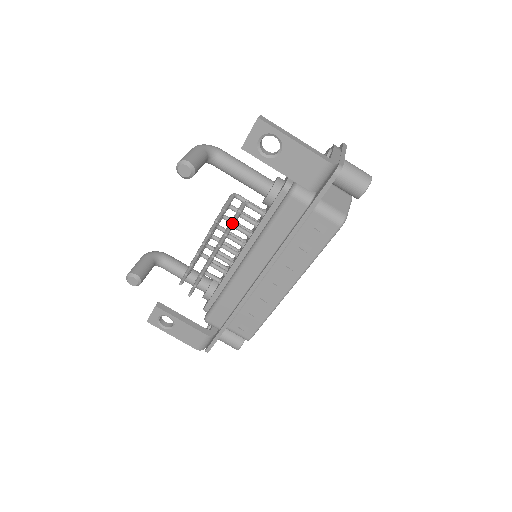
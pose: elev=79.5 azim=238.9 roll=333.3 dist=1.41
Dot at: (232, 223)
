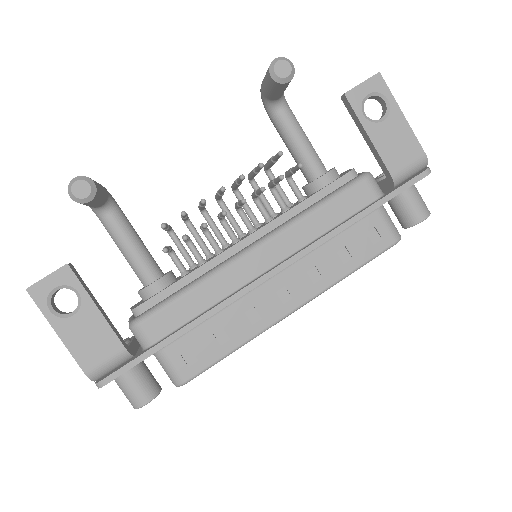
Dot at: (301, 163)
